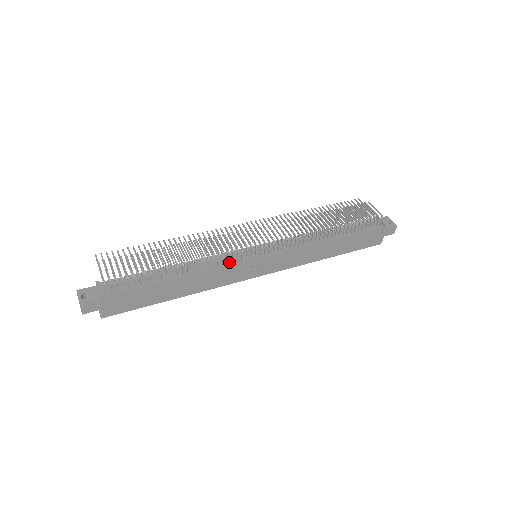
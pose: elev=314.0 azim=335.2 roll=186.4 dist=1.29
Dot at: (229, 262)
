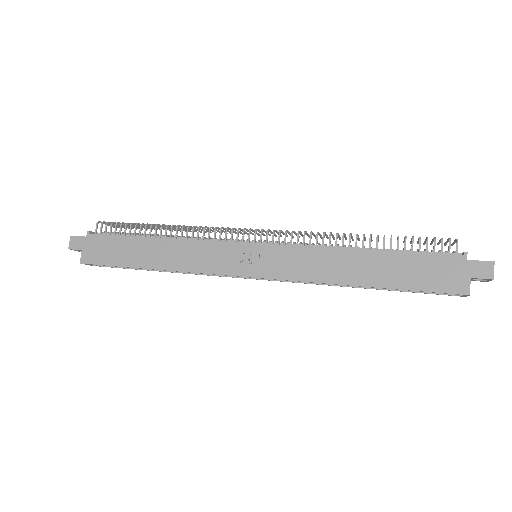
Dot at: (216, 241)
